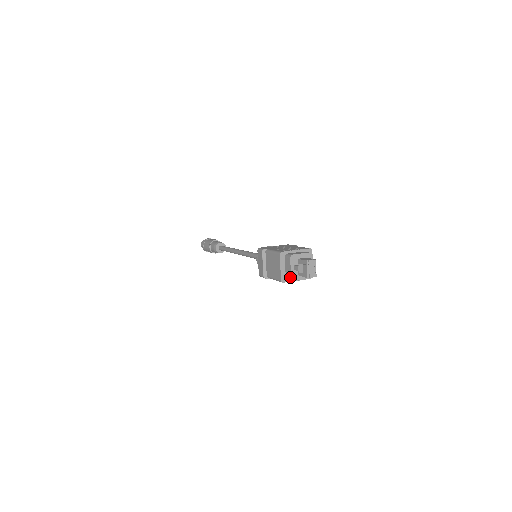
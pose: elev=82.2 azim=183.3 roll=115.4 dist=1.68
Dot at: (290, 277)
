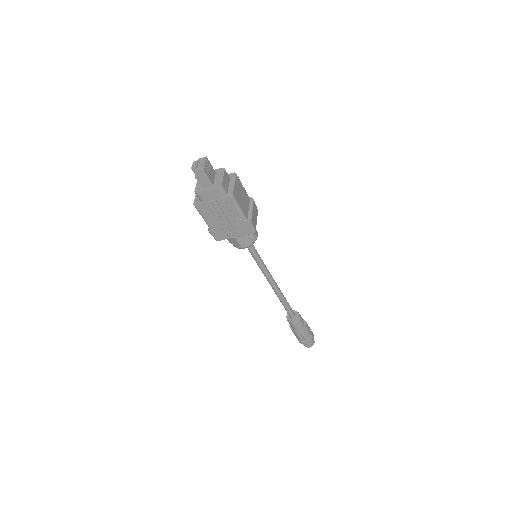
Dot at: (195, 192)
